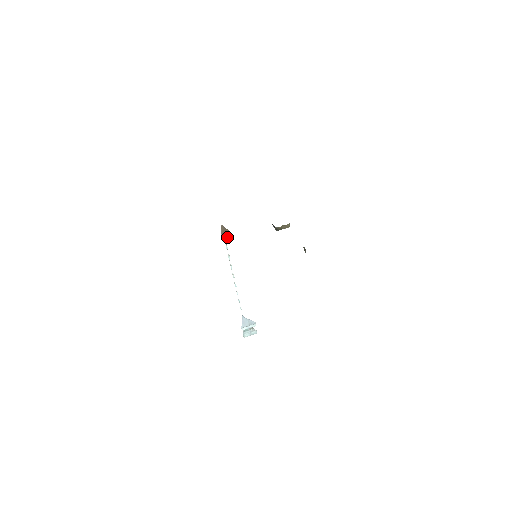
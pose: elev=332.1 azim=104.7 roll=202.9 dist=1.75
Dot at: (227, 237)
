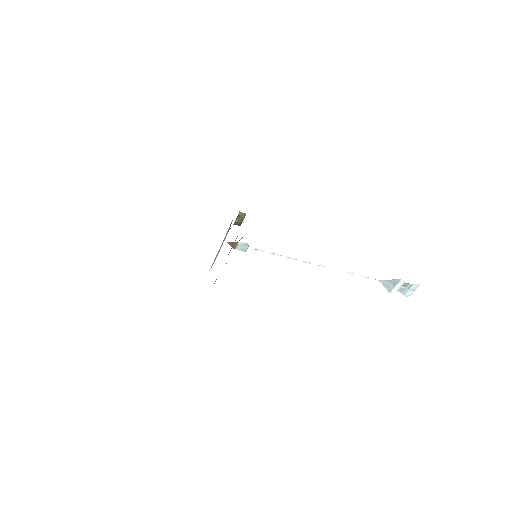
Dot at: (243, 247)
